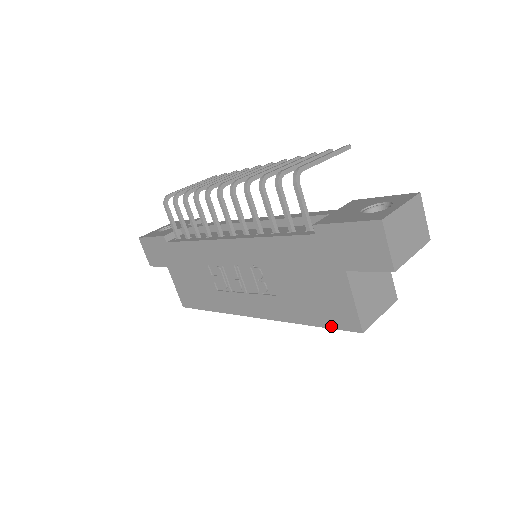
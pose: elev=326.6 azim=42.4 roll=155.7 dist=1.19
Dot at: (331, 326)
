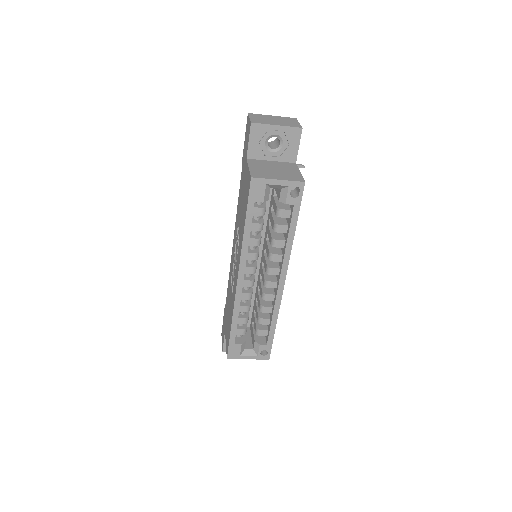
Dot at: (247, 203)
